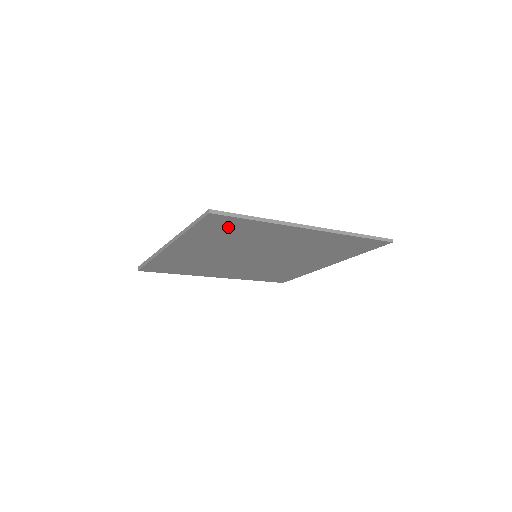
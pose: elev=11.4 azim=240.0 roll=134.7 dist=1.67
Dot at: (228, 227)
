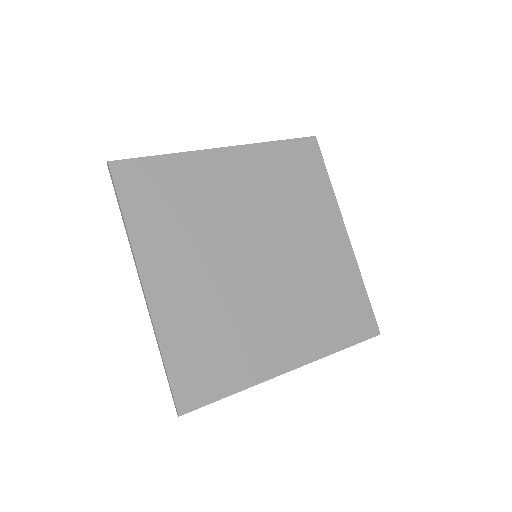
Dot at: (204, 371)
